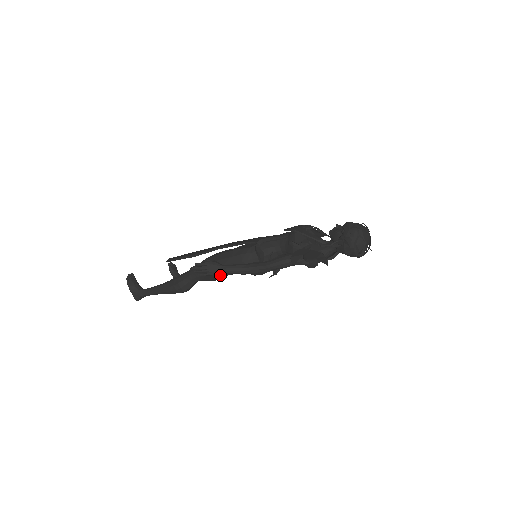
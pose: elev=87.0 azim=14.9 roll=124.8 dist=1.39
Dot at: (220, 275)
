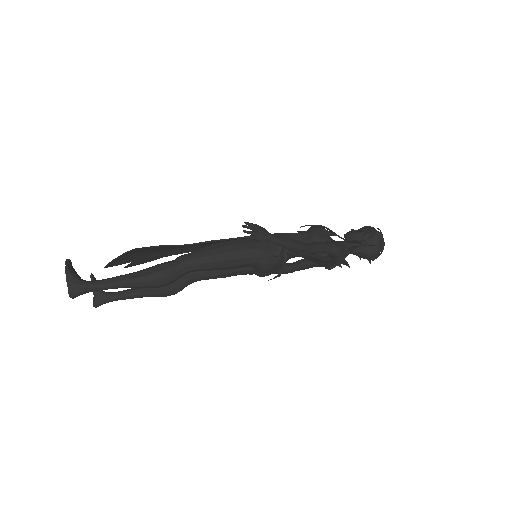
Dot at: (225, 265)
